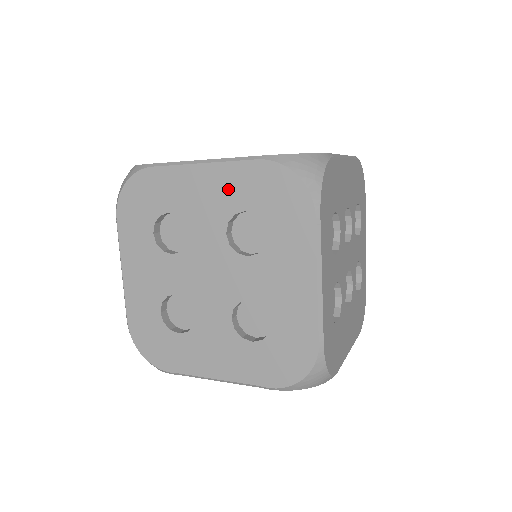
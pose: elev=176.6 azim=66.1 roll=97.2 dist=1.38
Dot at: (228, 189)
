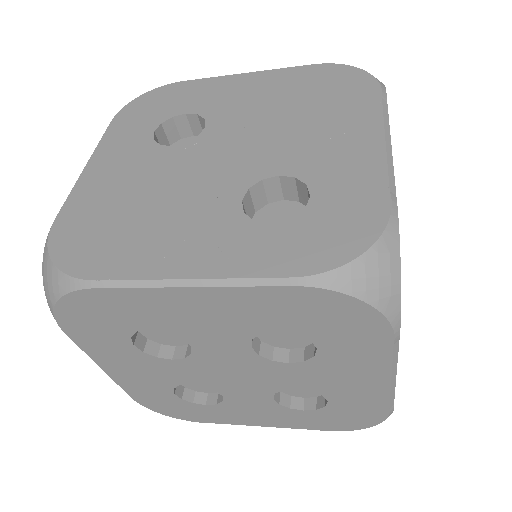
Dot at: (245, 312)
